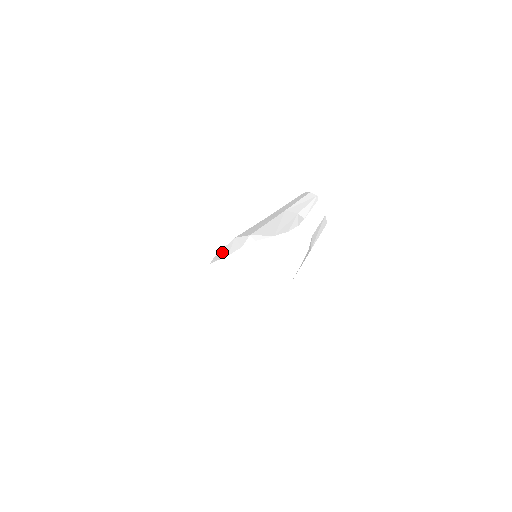
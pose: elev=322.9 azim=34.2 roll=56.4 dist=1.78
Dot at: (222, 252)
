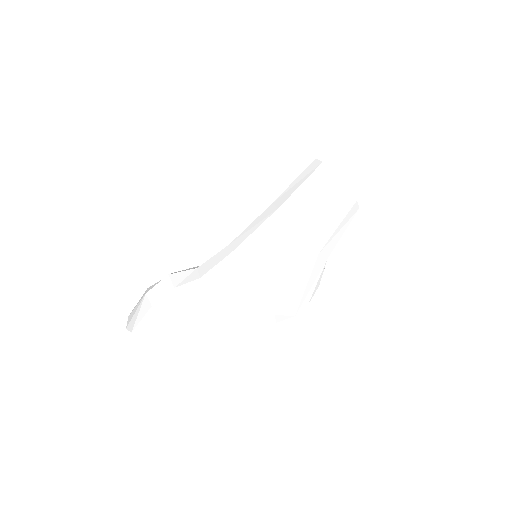
Dot at: (236, 310)
